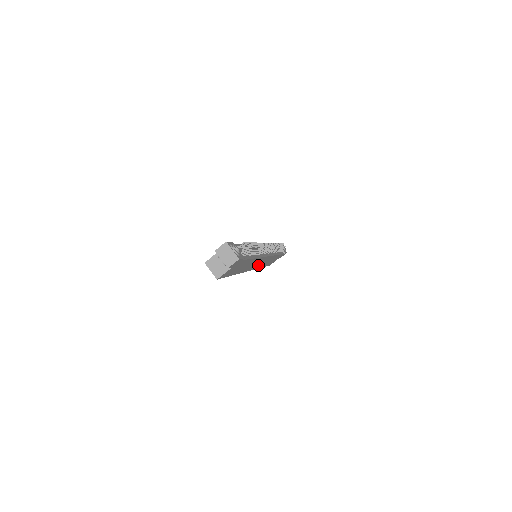
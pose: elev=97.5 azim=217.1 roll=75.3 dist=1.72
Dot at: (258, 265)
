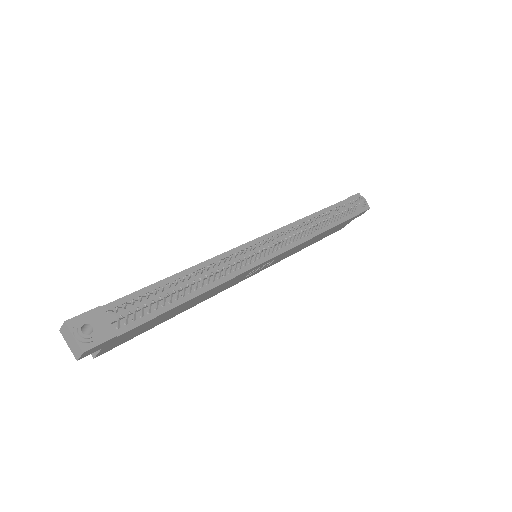
Dot at: (269, 264)
